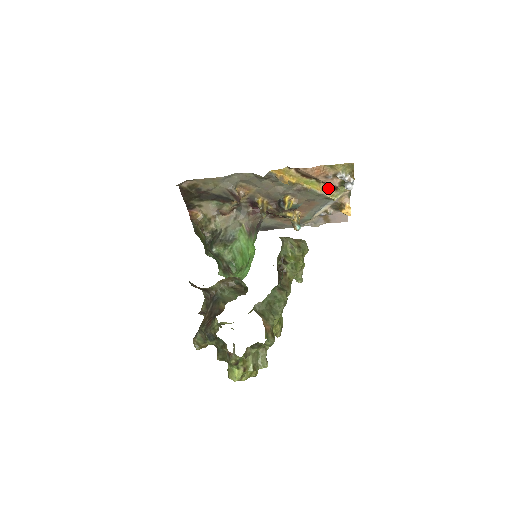
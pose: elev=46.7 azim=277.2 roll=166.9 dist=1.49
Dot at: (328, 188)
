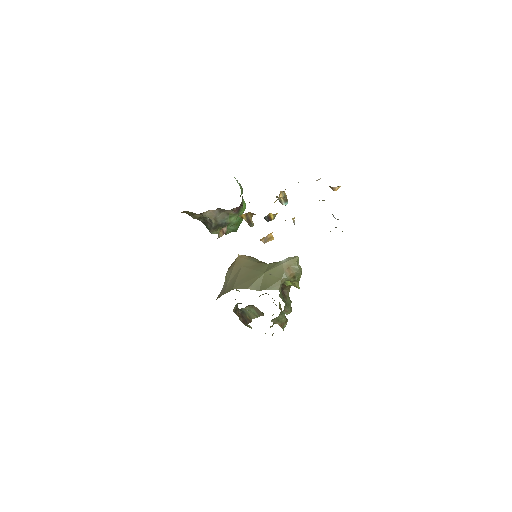
Dot at: occluded
